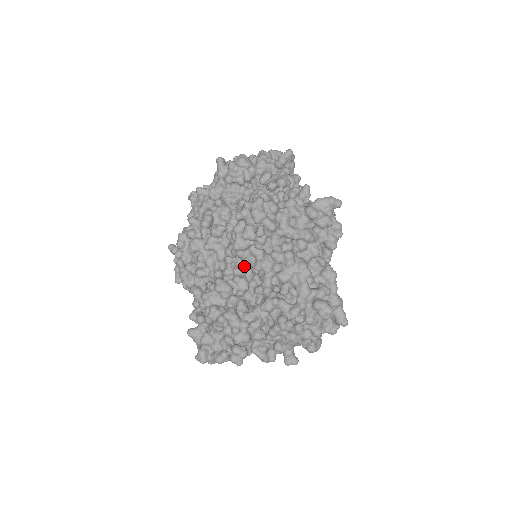
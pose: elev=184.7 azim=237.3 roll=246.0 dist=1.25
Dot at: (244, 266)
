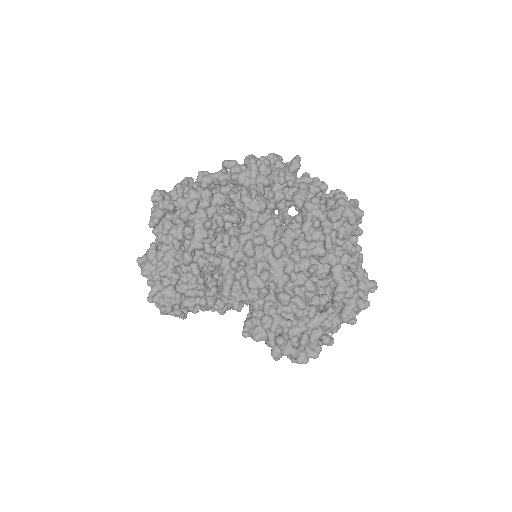
Dot at: (315, 264)
